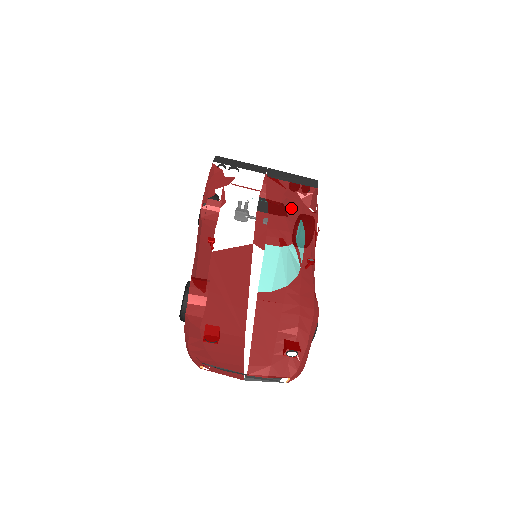
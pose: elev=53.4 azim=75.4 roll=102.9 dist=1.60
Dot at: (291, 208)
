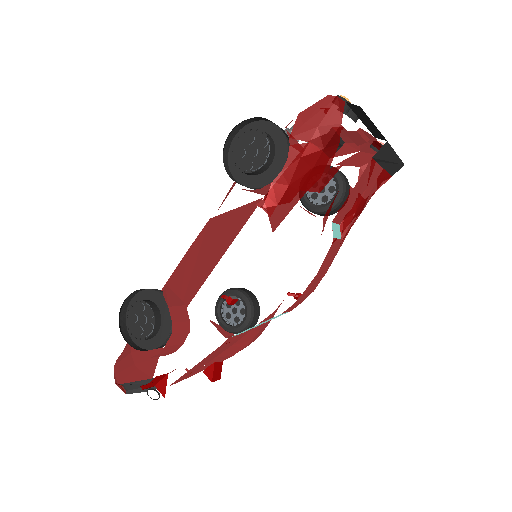
Dot at: occluded
